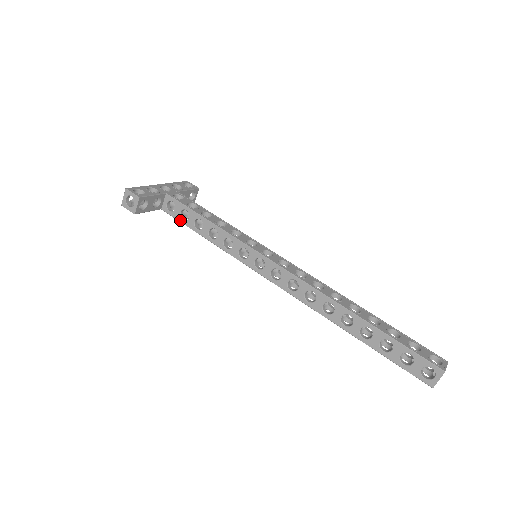
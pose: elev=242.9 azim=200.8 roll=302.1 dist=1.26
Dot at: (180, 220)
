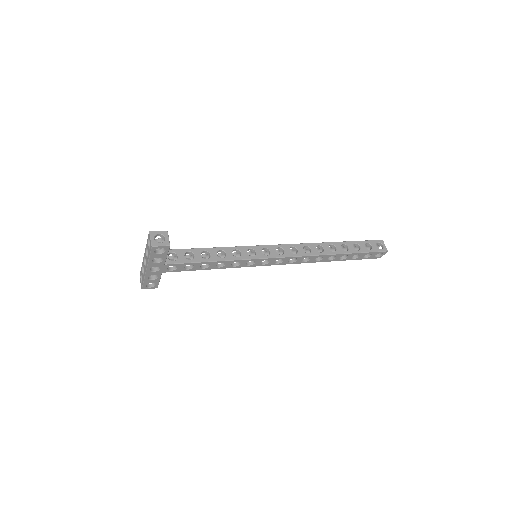
Dot at: (188, 261)
